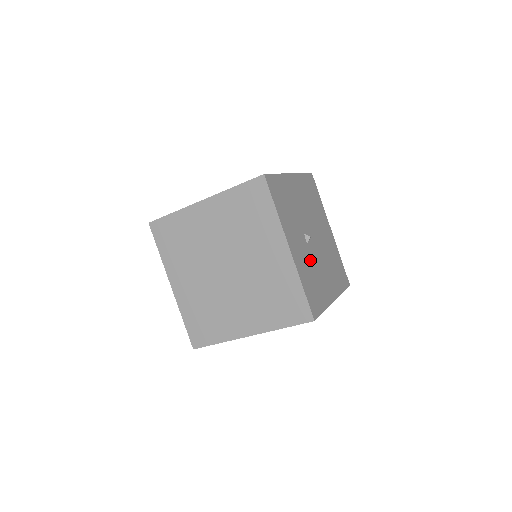
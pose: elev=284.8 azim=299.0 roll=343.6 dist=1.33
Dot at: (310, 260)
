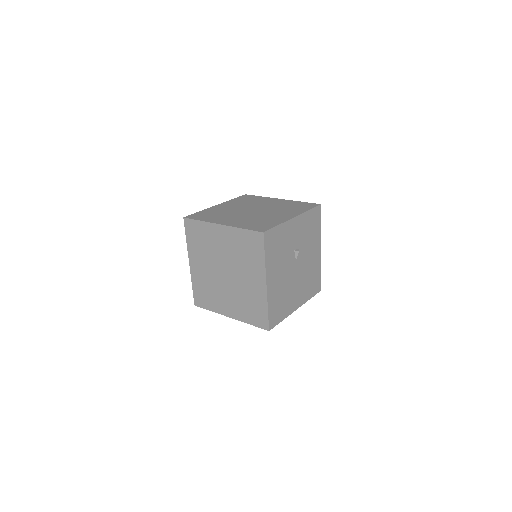
Dot at: (287, 250)
